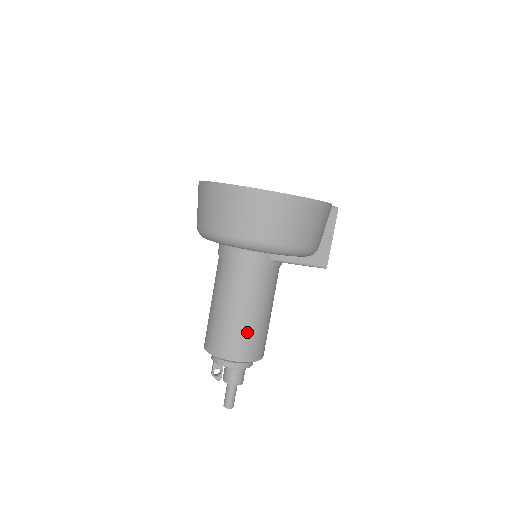
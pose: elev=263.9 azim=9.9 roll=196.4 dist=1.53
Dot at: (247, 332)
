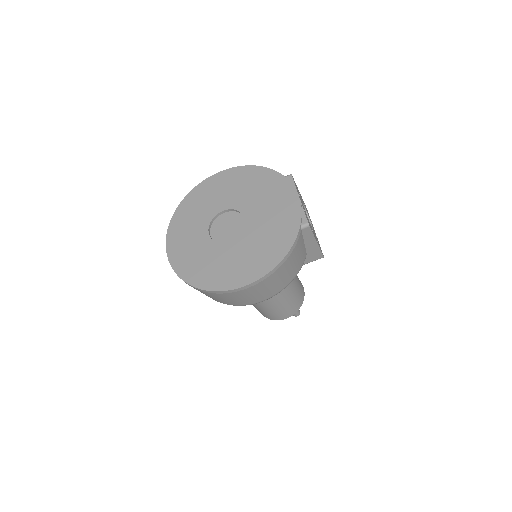
Dot at: (278, 309)
